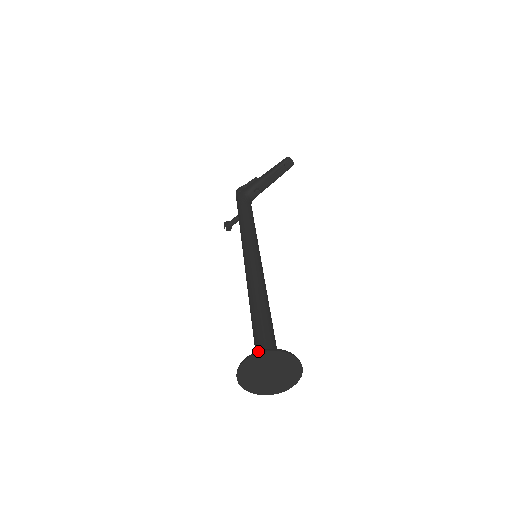
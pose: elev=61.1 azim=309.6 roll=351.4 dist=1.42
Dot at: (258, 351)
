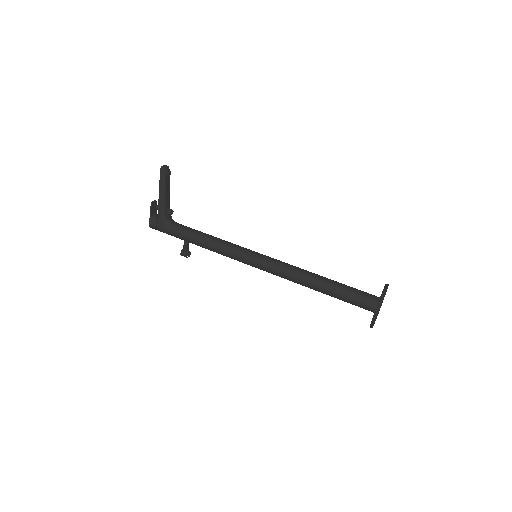
Dot at: (376, 311)
